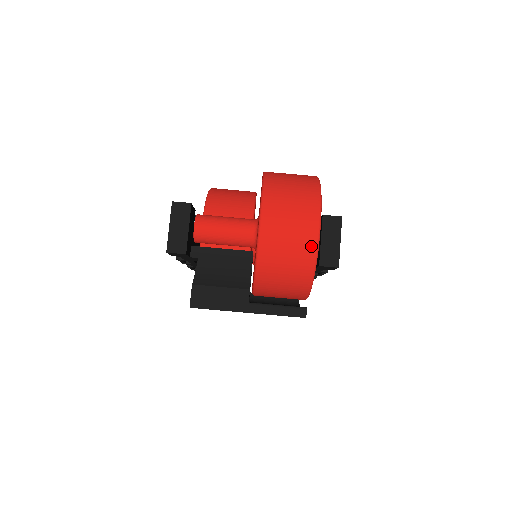
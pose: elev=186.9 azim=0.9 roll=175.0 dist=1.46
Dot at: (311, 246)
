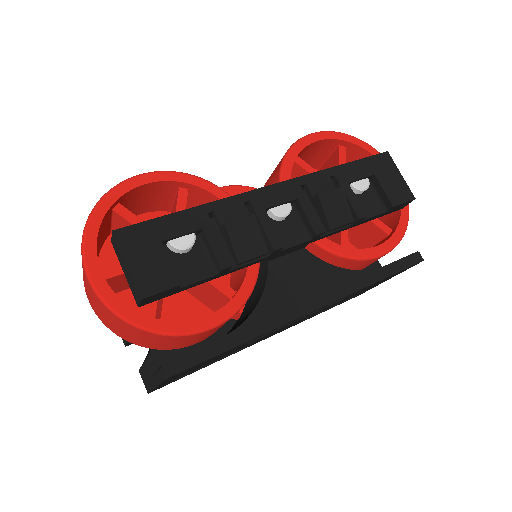
Dot at: (100, 302)
